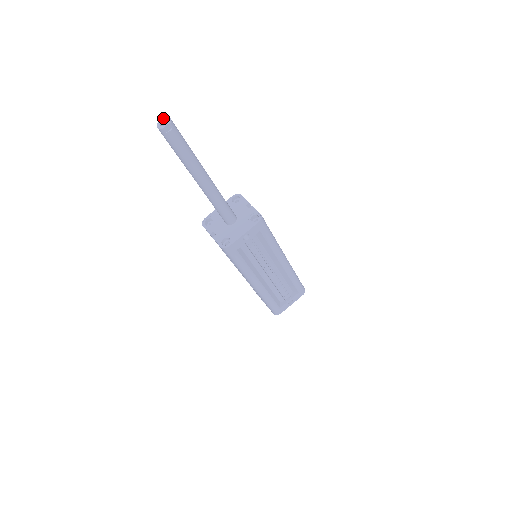
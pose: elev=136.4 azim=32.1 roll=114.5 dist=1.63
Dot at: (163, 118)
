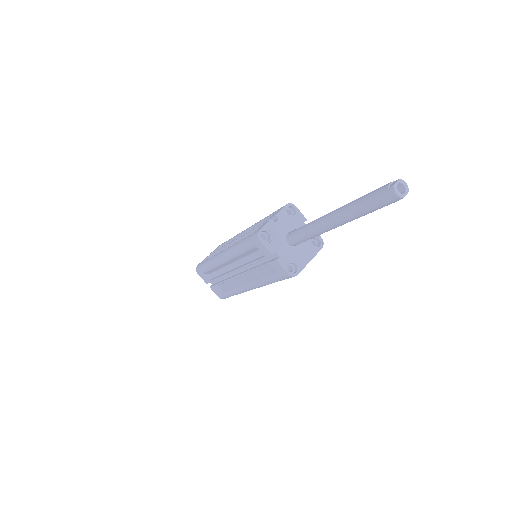
Dot at: (399, 180)
